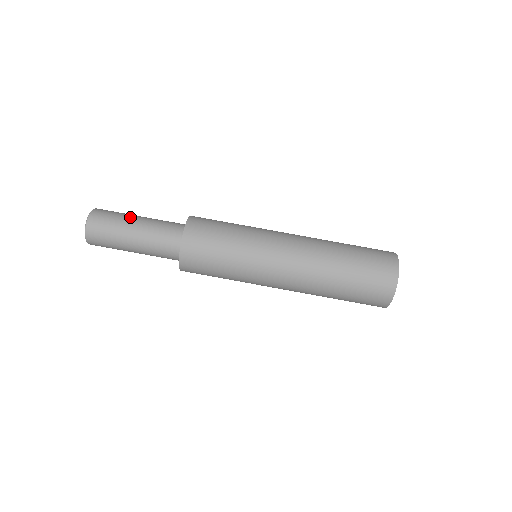
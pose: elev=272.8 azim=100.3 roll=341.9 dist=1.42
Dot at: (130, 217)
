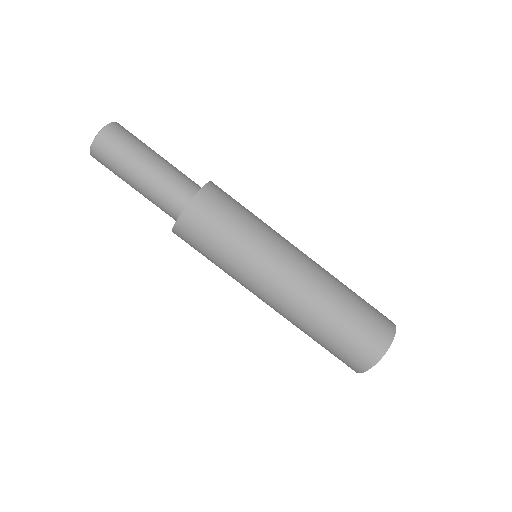
Dot at: (132, 166)
